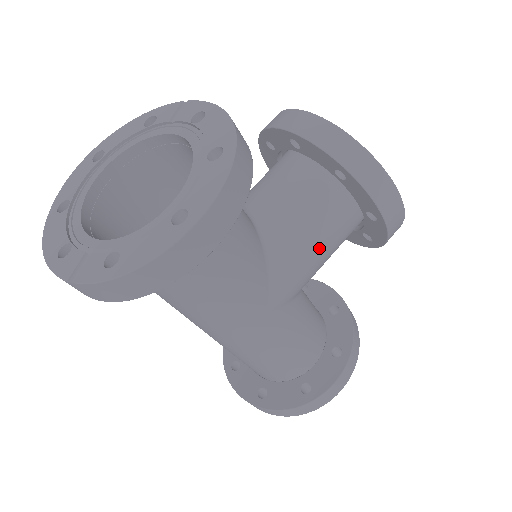
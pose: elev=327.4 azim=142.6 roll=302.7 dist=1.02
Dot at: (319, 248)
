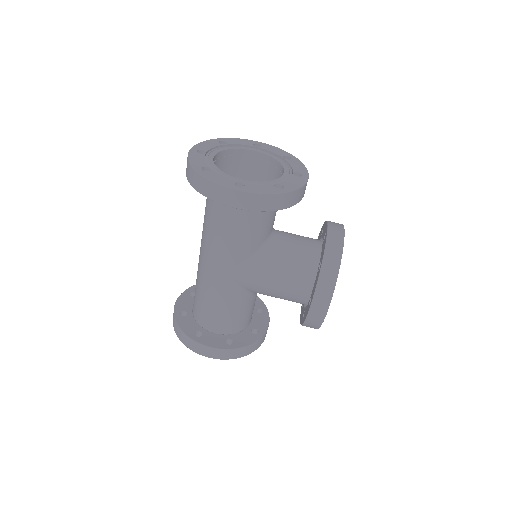
Dot at: (277, 282)
